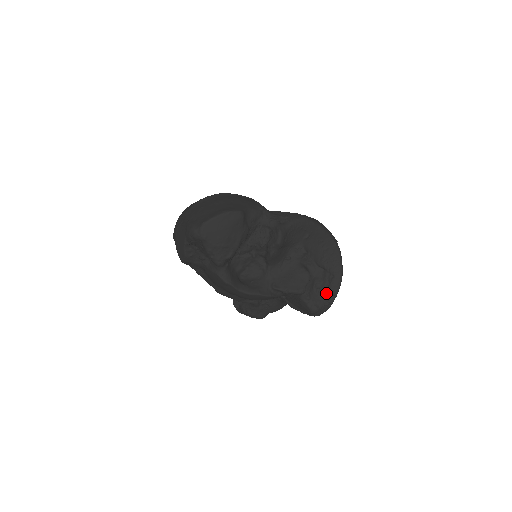
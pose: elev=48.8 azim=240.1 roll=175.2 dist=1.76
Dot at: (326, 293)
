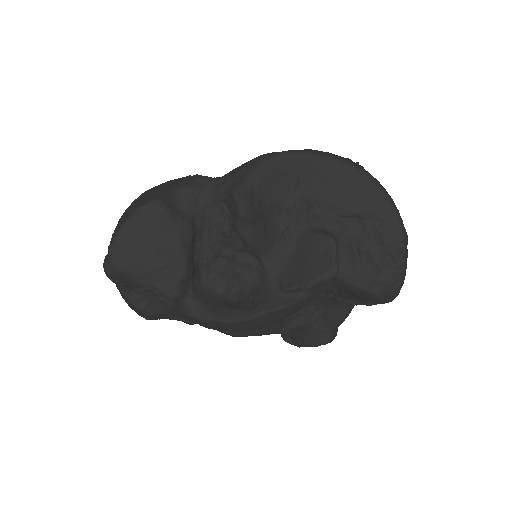
Dot at: (383, 254)
